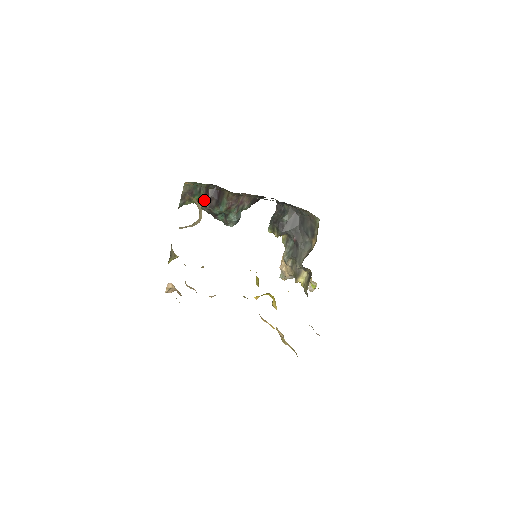
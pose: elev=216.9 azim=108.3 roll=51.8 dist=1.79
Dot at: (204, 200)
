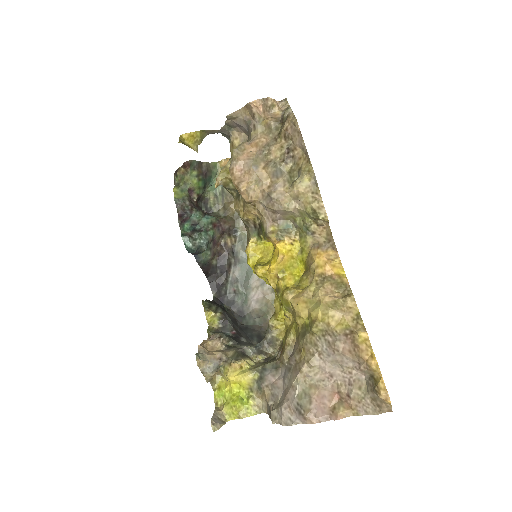
Dot at: (192, 198)
